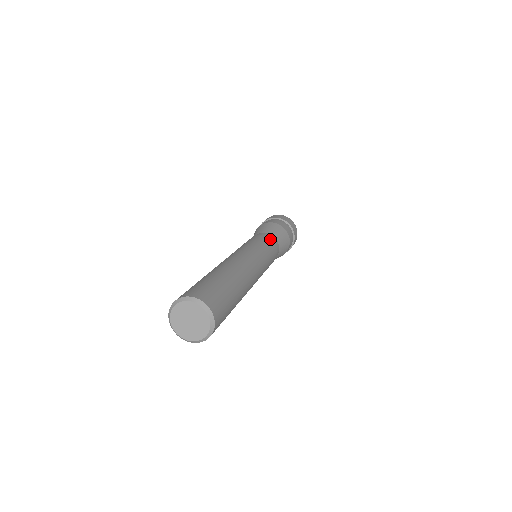
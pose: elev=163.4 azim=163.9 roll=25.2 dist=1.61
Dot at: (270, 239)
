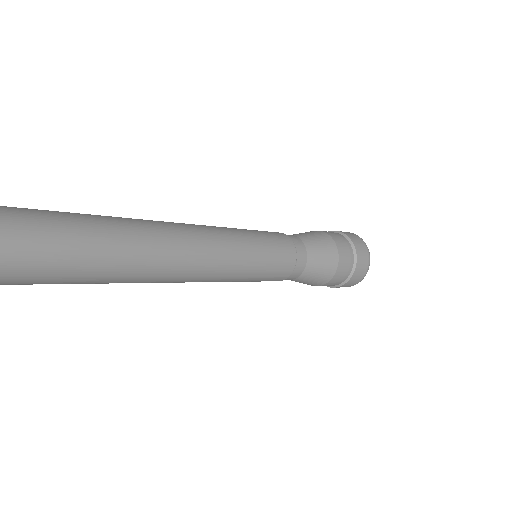
Dot at: (293, 254)
